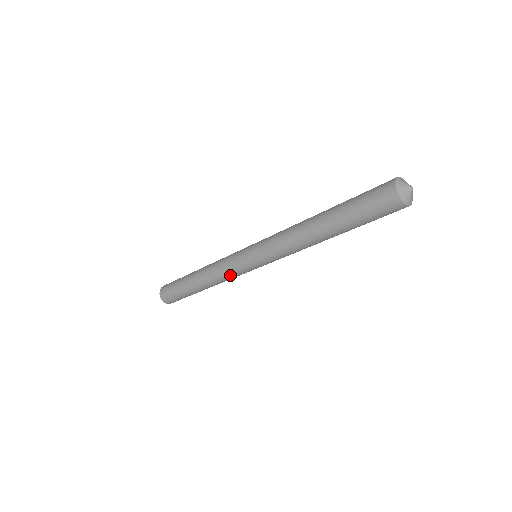
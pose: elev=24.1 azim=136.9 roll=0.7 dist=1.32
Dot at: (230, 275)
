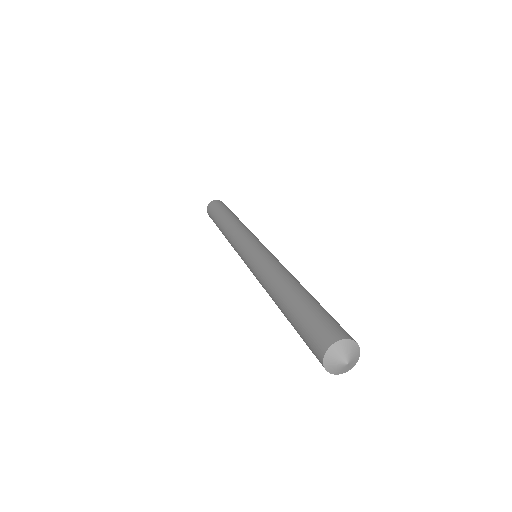
Dot at: occluded
